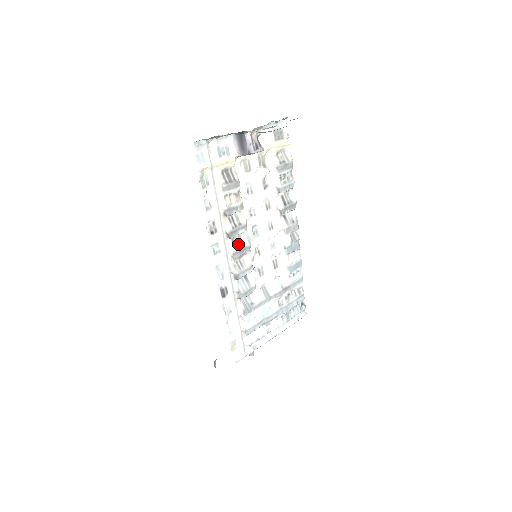
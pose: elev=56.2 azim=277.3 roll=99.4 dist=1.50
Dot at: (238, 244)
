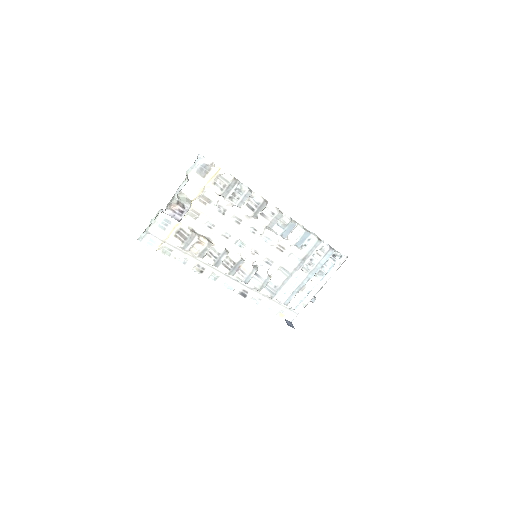
Dot at: (229, 264)
